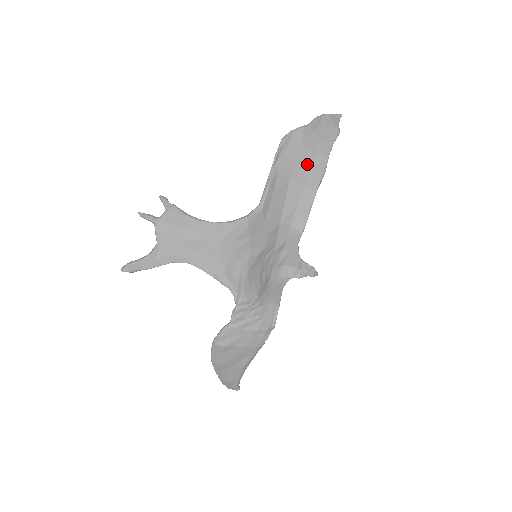
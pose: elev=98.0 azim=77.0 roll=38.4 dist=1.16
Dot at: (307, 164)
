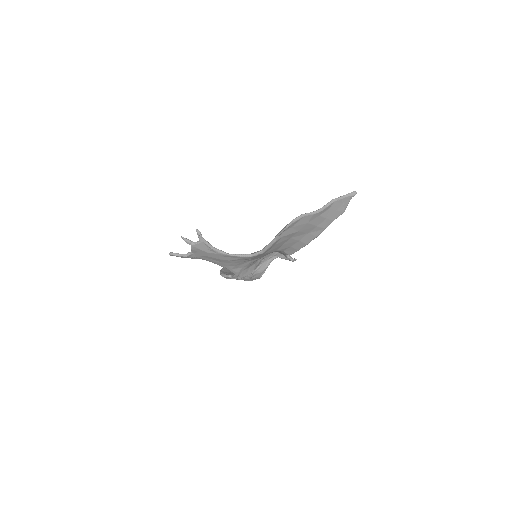
Dot at: (307, 231)
